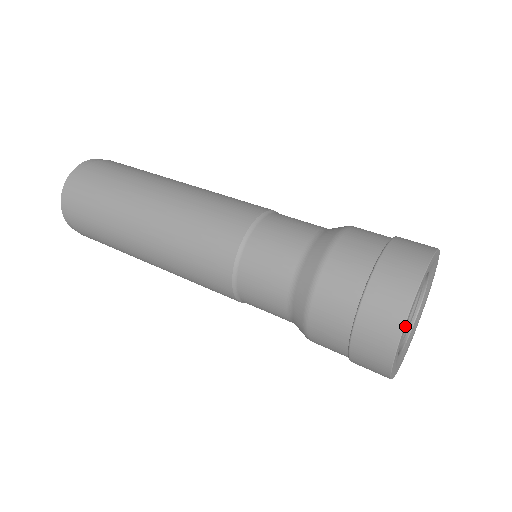
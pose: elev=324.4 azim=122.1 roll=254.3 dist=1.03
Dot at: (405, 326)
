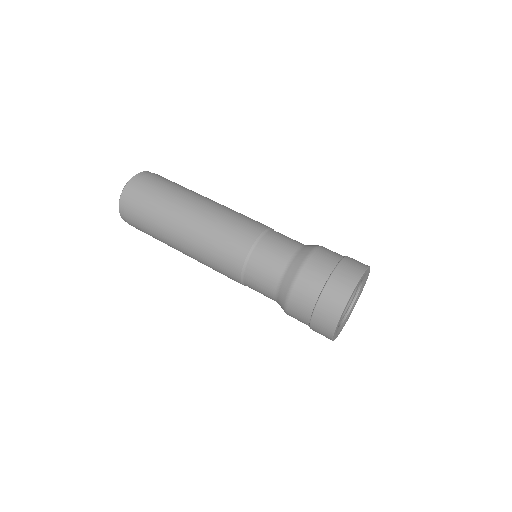
Dot at: (336, 329)
